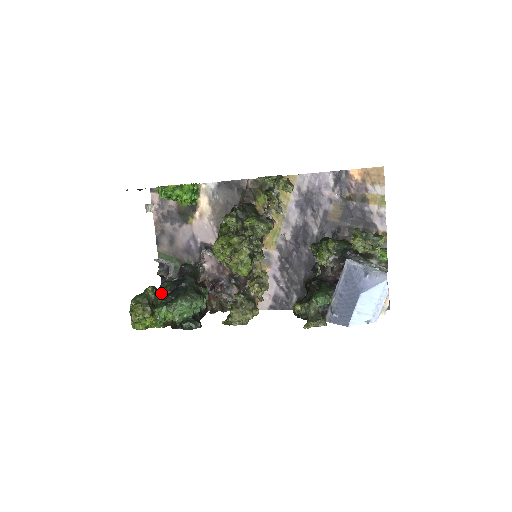
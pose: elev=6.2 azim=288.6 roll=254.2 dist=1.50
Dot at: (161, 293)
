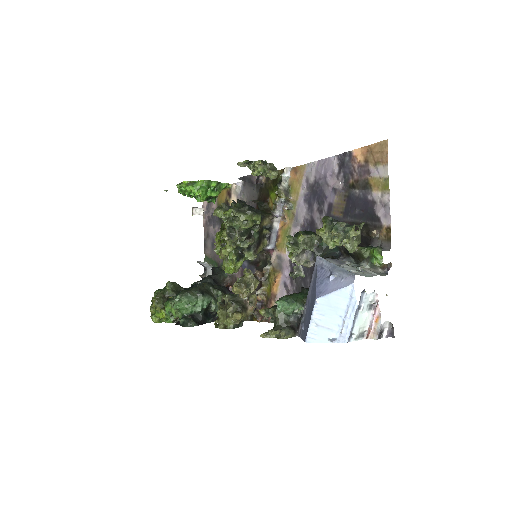
Dot at: occluded
